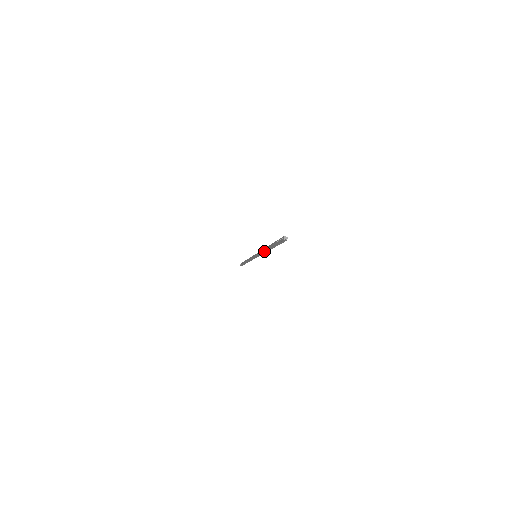
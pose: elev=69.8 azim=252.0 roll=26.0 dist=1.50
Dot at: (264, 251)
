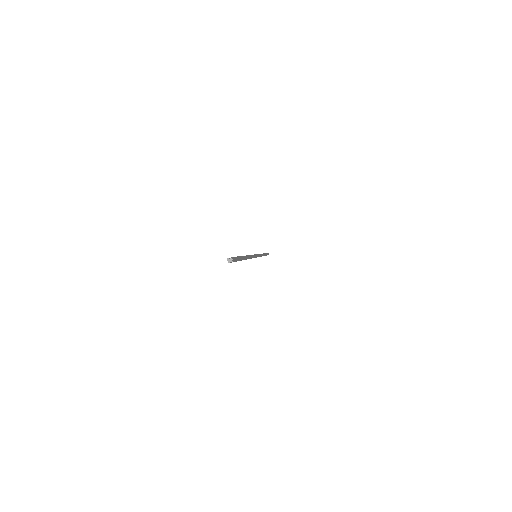
Dot at: occluded
